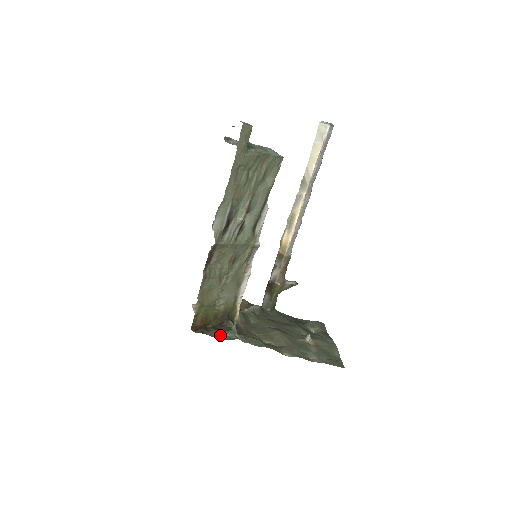
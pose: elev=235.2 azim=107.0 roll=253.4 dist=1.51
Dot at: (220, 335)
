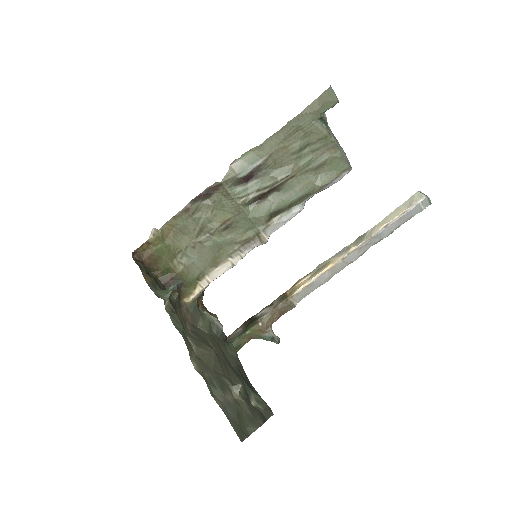
Dot at: (152, 285)
